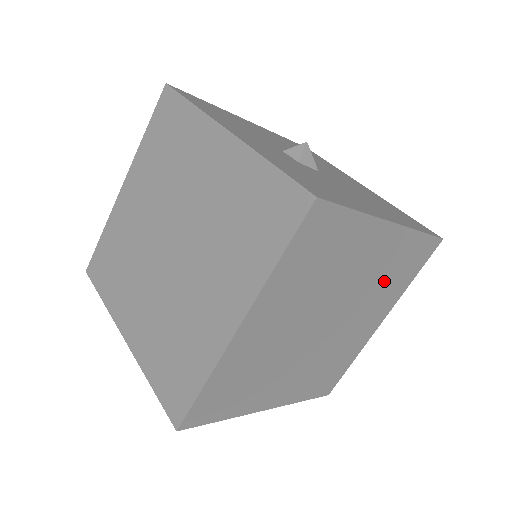
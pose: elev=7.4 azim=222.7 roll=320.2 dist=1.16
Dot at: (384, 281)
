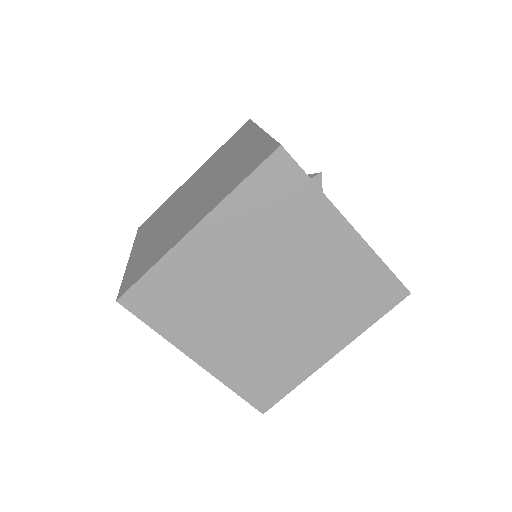
Dot at: (340, 295)
